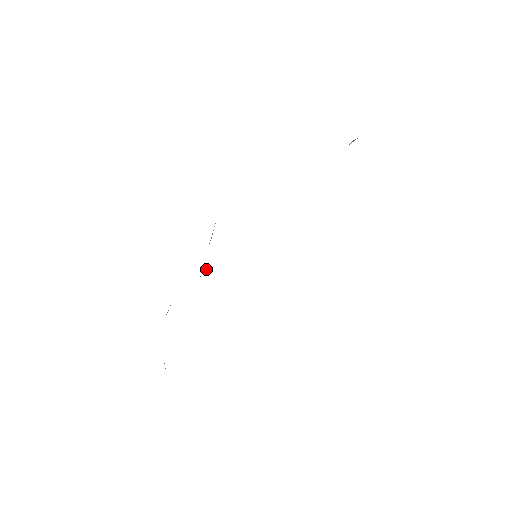
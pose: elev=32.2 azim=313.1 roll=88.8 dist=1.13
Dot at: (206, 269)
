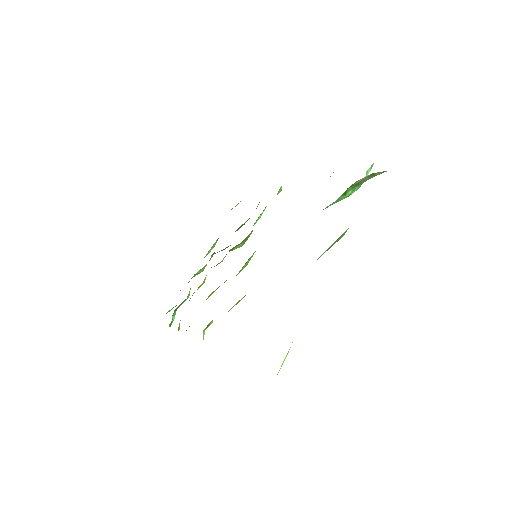
Dot at: occluded
